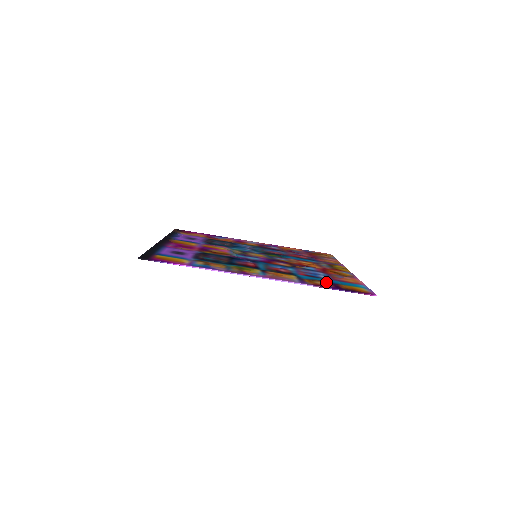
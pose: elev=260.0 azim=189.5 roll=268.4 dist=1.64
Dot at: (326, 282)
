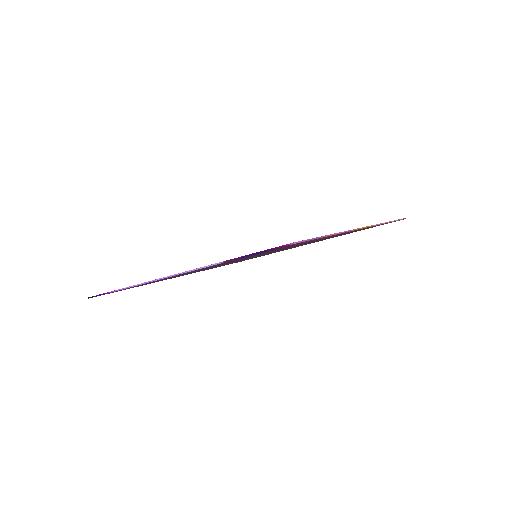
Dot at: occluded
